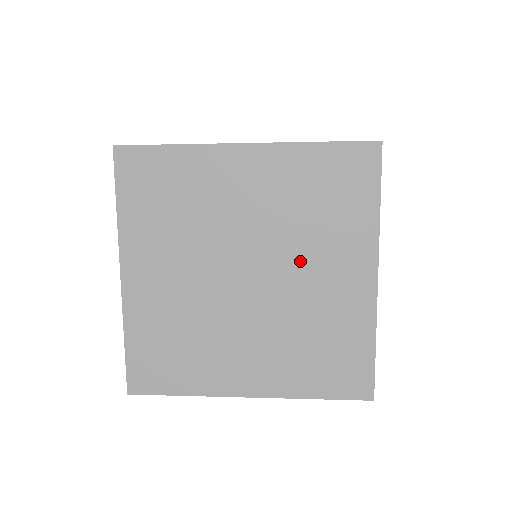
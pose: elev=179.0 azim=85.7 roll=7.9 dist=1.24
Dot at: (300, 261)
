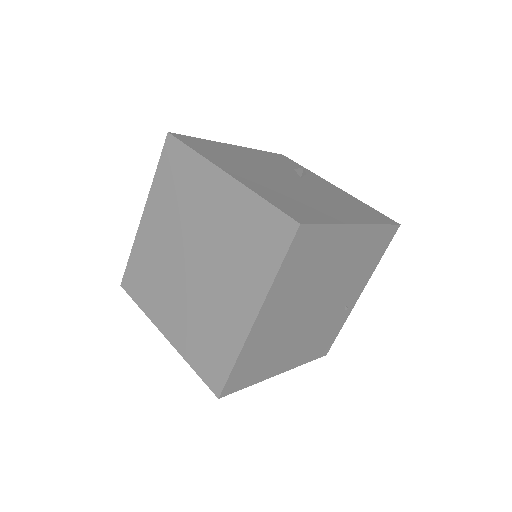
Dot at: (221, 273)
